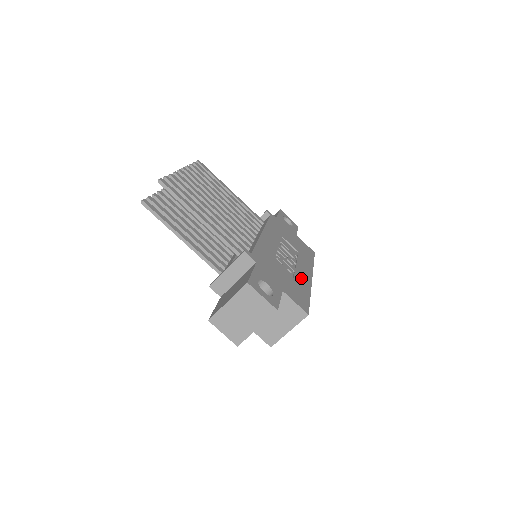
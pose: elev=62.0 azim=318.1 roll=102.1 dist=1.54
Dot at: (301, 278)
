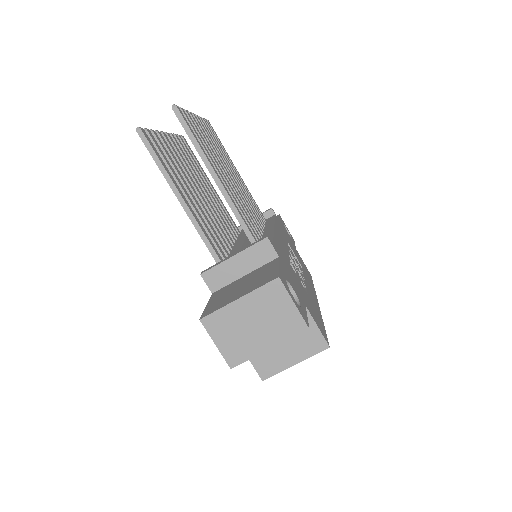
Dot at: (312, 298)
